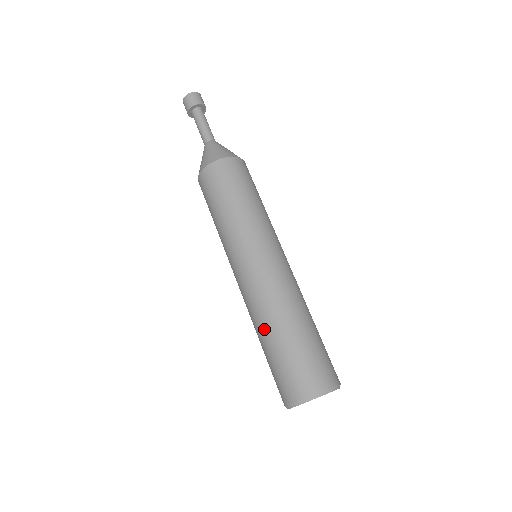
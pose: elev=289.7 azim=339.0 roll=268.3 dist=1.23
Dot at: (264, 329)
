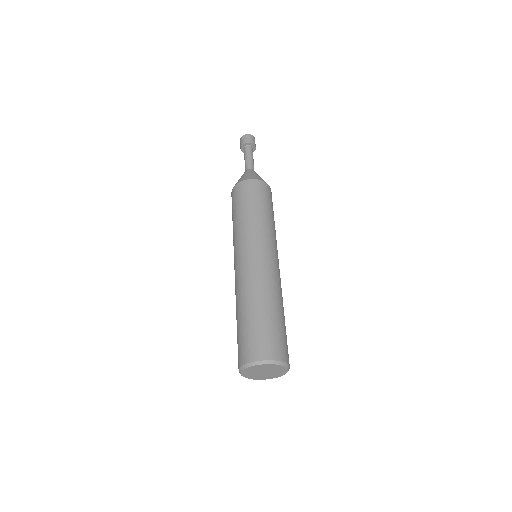
Dot at: (241, 305)
